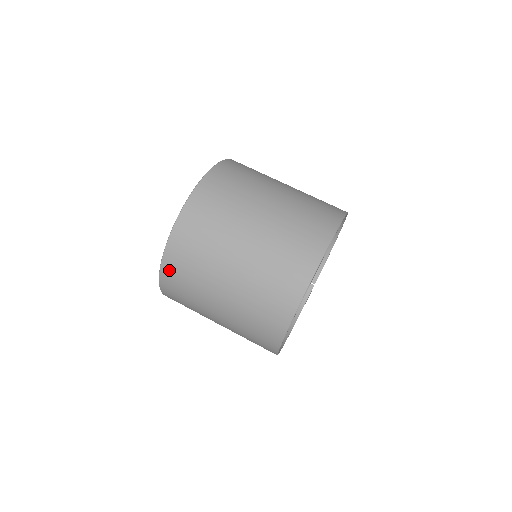
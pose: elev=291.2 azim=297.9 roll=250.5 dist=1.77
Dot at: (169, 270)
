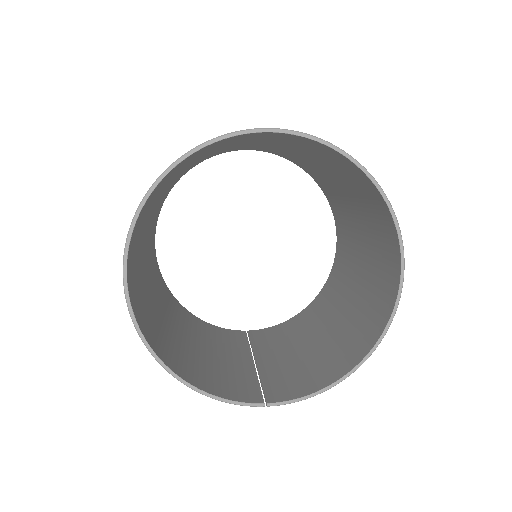
Dot at: occluded
